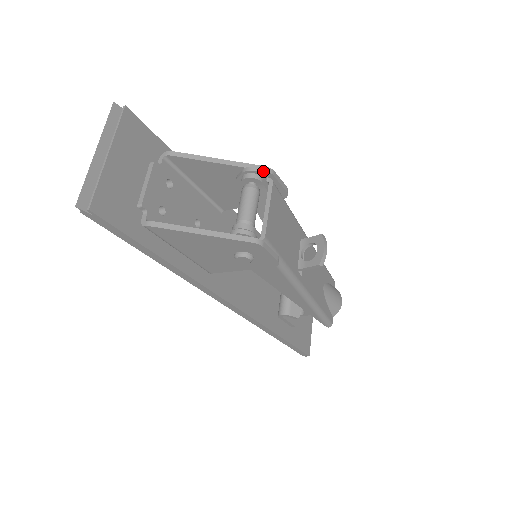
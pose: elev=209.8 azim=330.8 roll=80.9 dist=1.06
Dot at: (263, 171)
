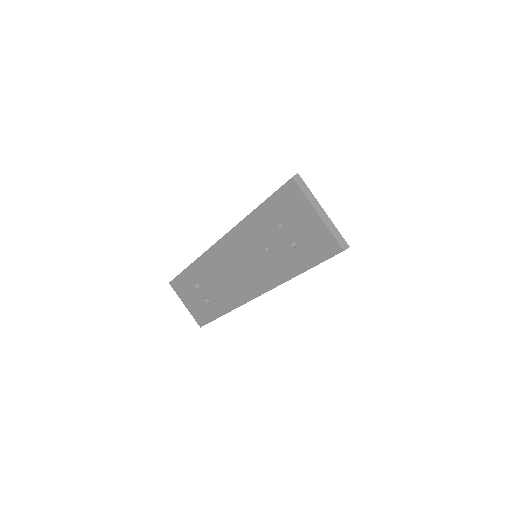
Dot at: occluded
